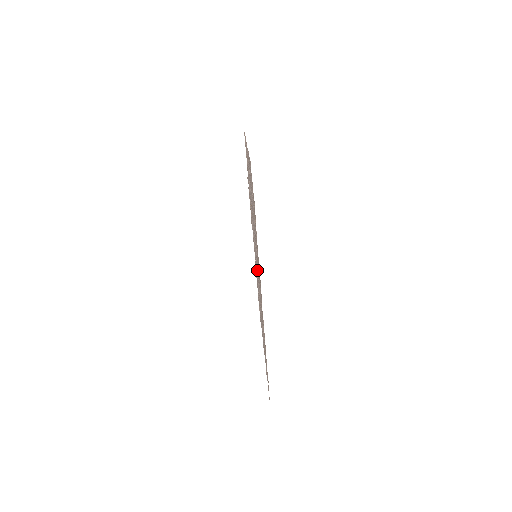
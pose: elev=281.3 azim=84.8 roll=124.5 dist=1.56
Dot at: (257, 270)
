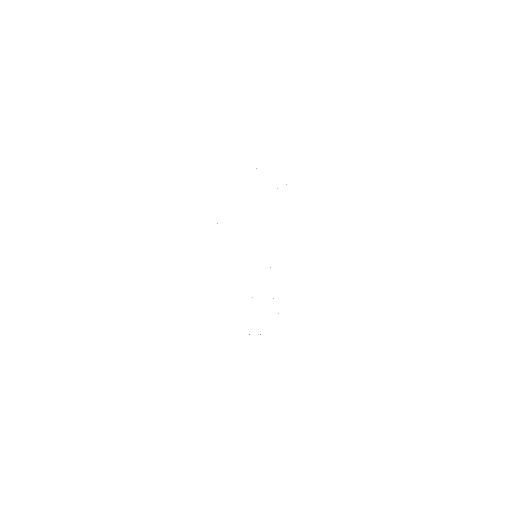
Dot at: occluded
